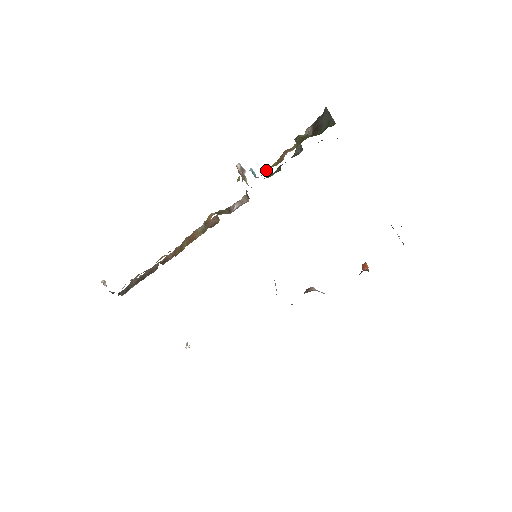
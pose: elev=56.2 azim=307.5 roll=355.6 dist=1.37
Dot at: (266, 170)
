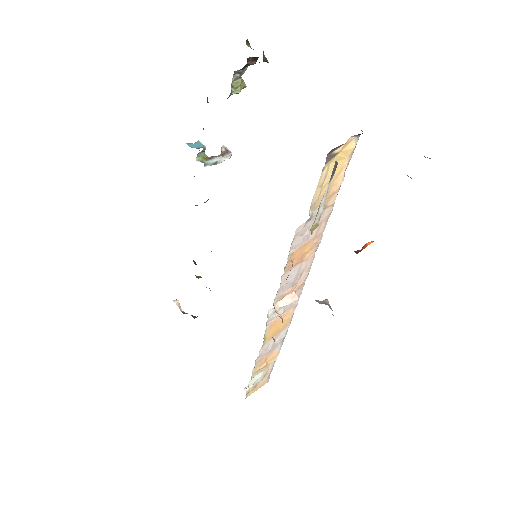
Dot at: occluded
